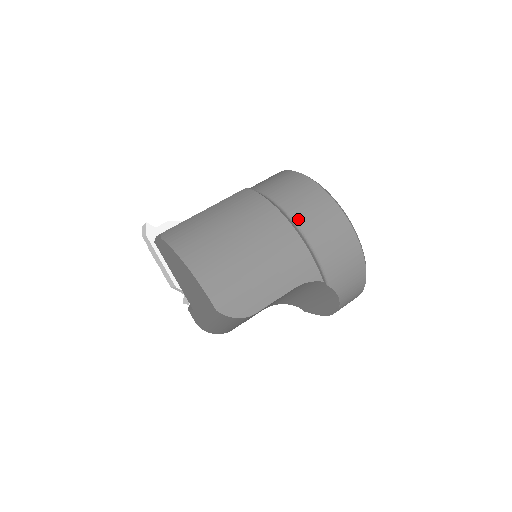
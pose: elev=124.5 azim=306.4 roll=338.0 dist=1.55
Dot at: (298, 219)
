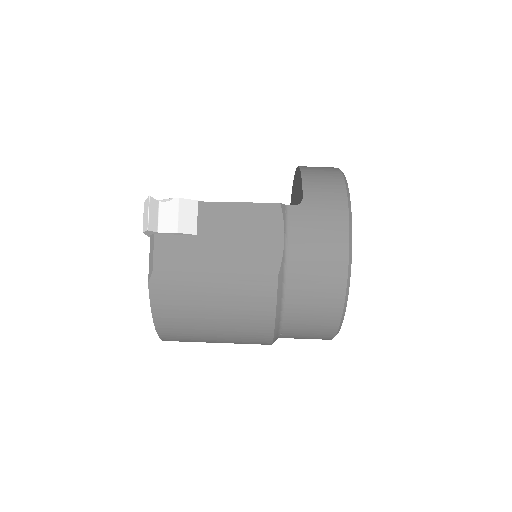
Dot at: (287, 332)
